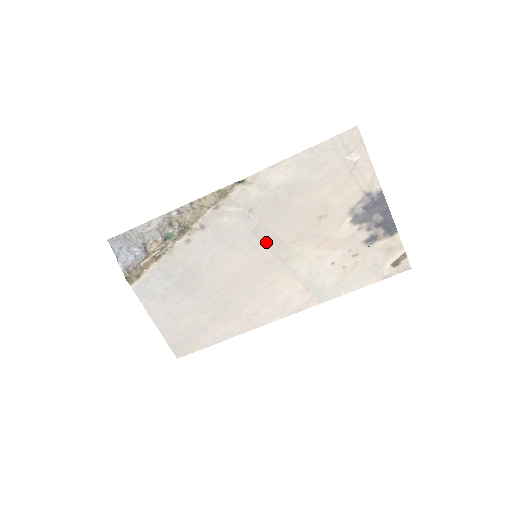
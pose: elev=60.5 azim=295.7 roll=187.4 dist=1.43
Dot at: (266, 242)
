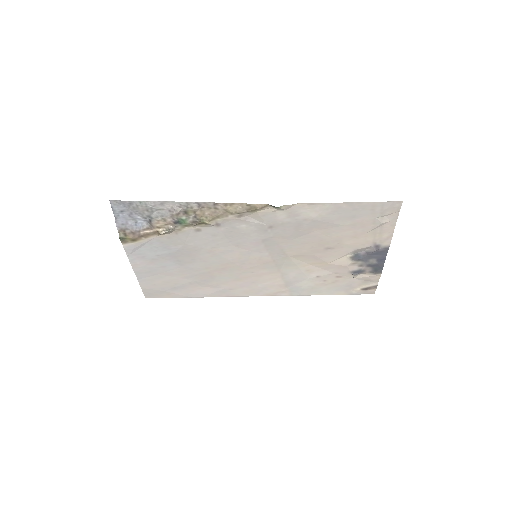
Dot at: (271, 250)
